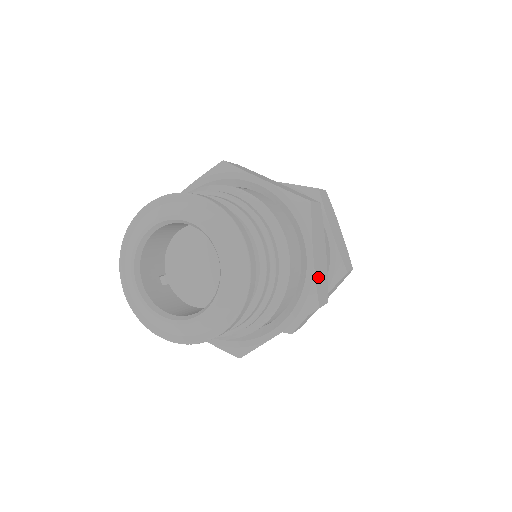
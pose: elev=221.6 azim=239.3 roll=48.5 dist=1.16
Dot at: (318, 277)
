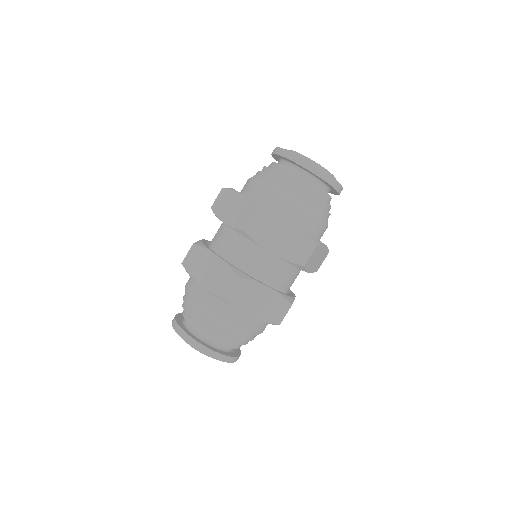
Dot at: (266, 315)
